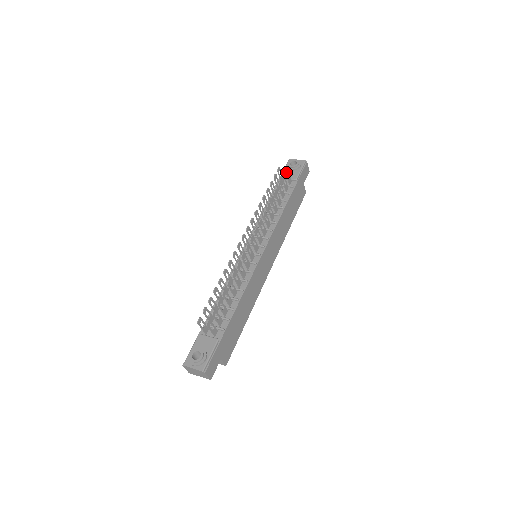
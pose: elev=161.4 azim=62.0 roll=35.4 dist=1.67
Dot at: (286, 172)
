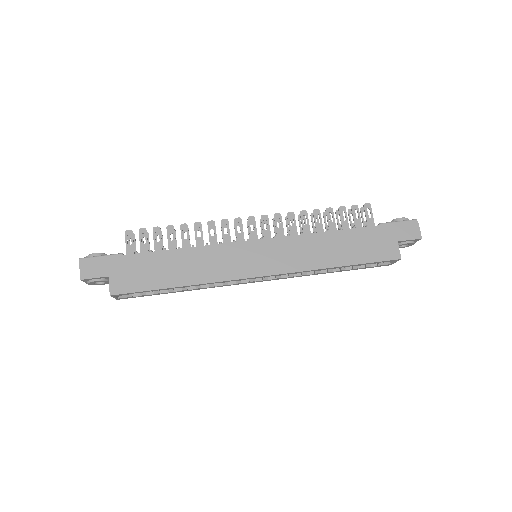
Dot at: (365, 207)
